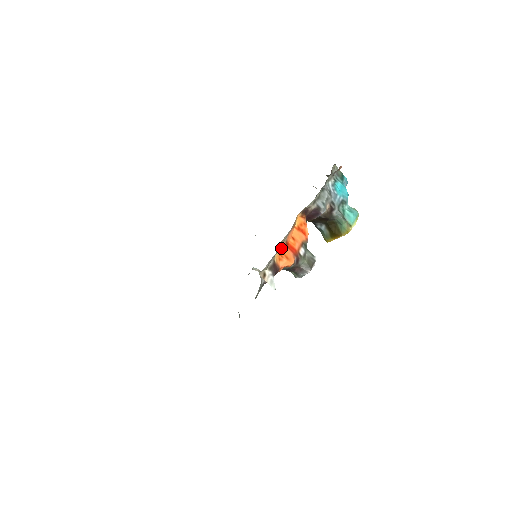
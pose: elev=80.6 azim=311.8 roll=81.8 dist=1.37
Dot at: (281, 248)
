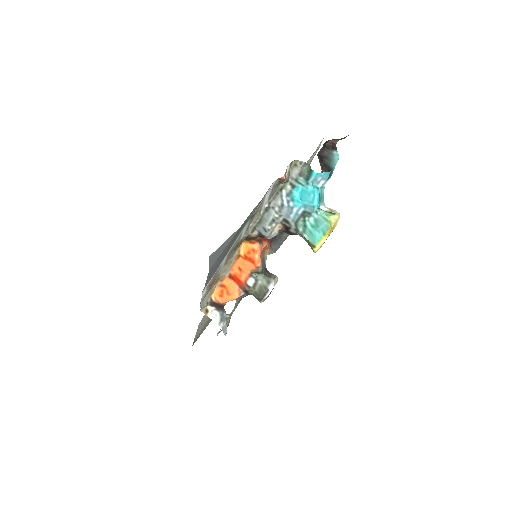
Dot at: (222, 283)
